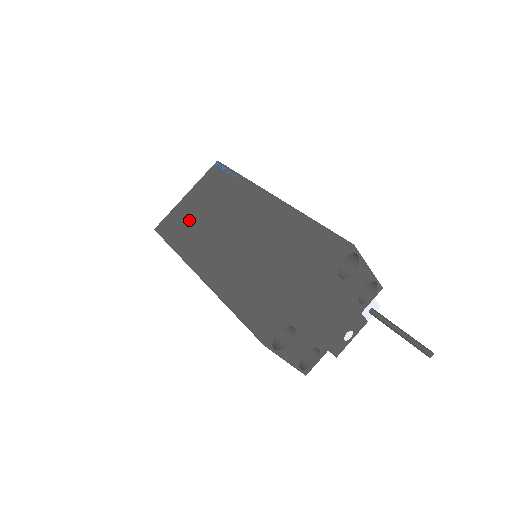
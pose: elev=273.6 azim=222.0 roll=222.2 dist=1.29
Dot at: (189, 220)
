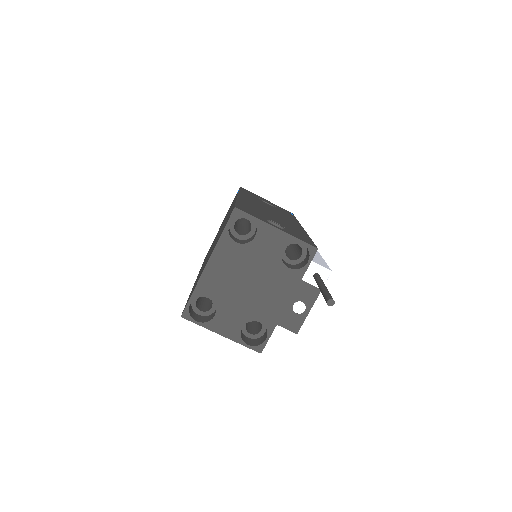
Dot at: occluded
